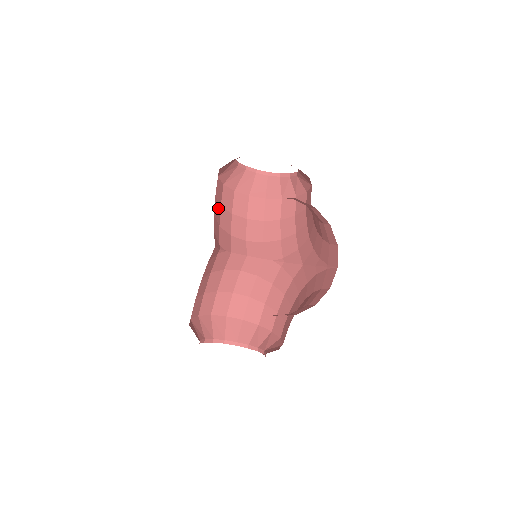
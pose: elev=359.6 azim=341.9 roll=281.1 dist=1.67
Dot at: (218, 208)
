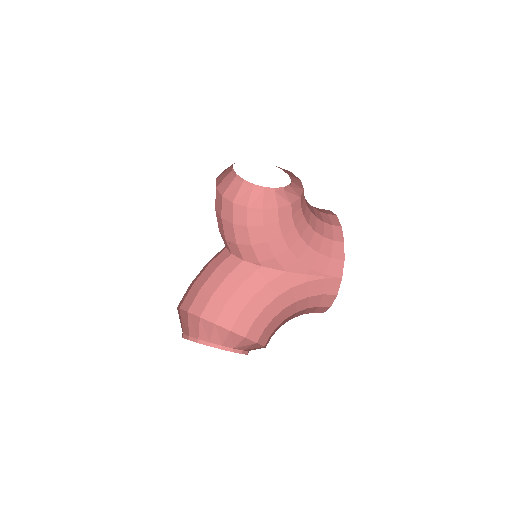
Dot at: occluded
